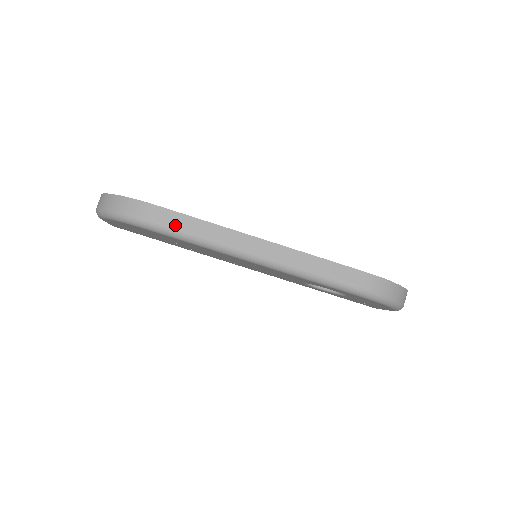
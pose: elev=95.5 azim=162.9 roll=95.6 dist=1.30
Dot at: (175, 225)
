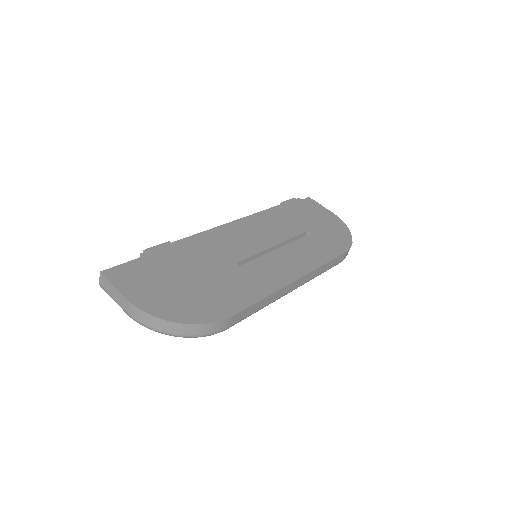
Dot at: (245, 317)
